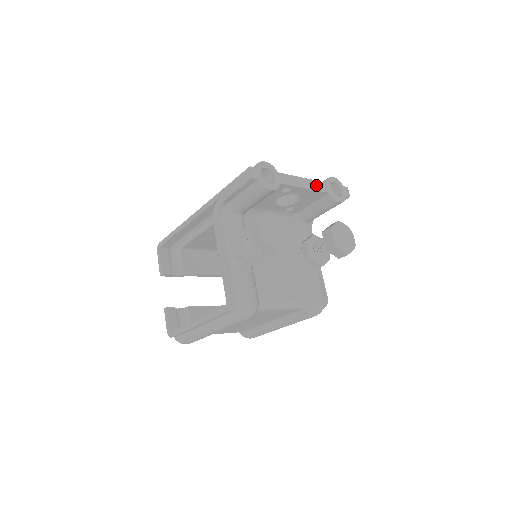
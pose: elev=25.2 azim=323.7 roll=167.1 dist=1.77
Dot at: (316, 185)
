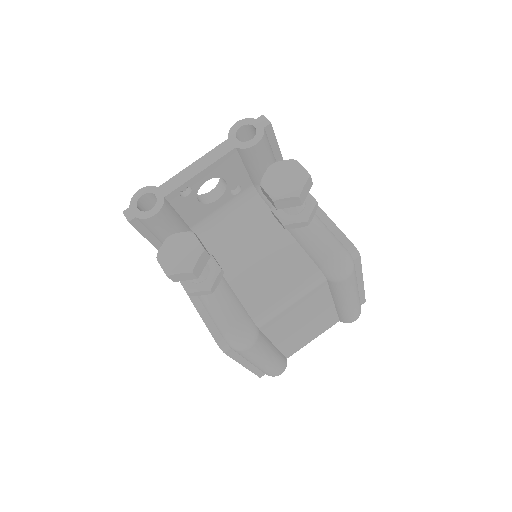
Dot at: (214, 155)
